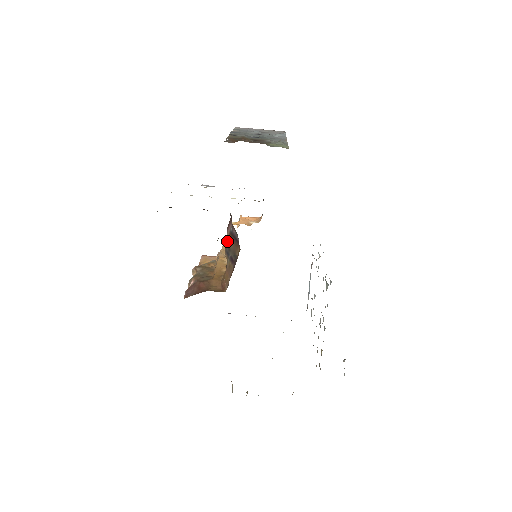
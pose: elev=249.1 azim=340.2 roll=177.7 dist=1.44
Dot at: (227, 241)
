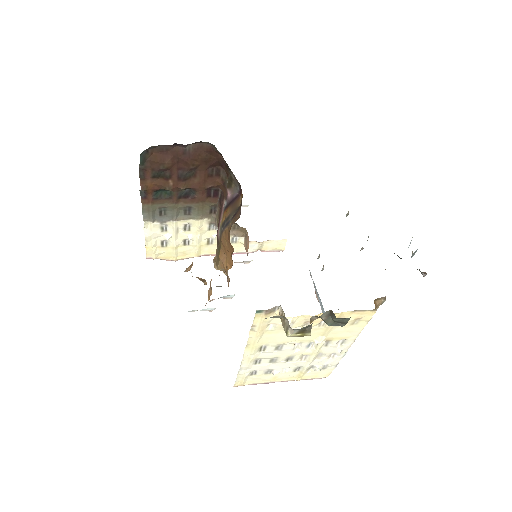
Dot at: (222, 222)
